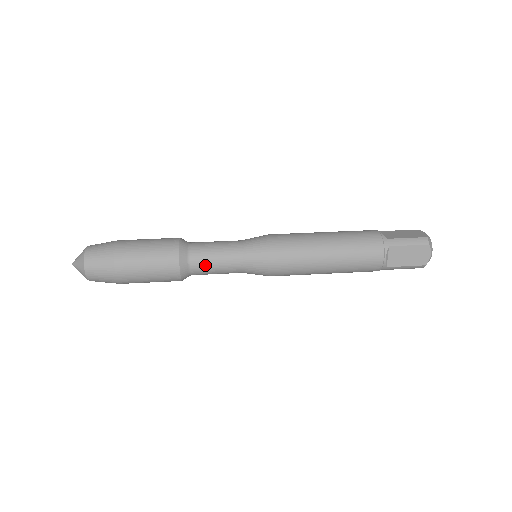
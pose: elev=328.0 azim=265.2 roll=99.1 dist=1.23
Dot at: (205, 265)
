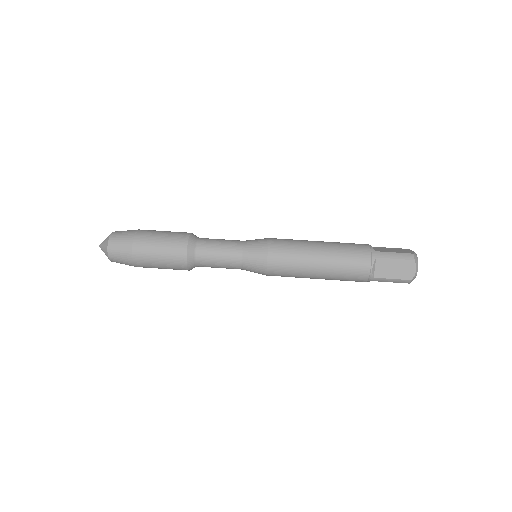
Dot at: (211, 267)
